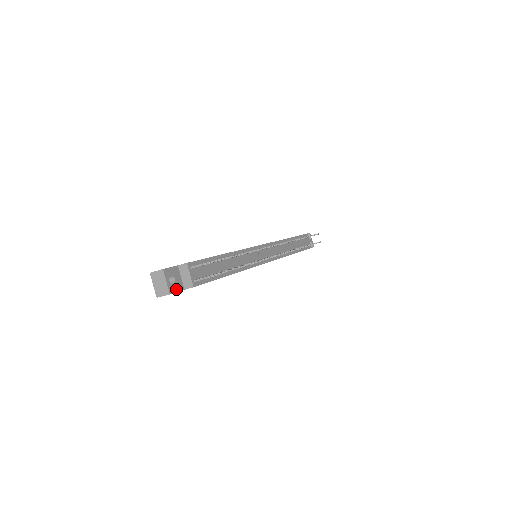
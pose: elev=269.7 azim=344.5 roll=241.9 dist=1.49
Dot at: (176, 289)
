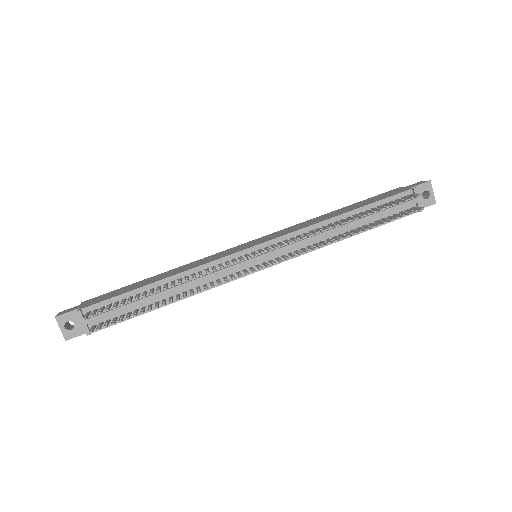
Dot at: (76, 334)
